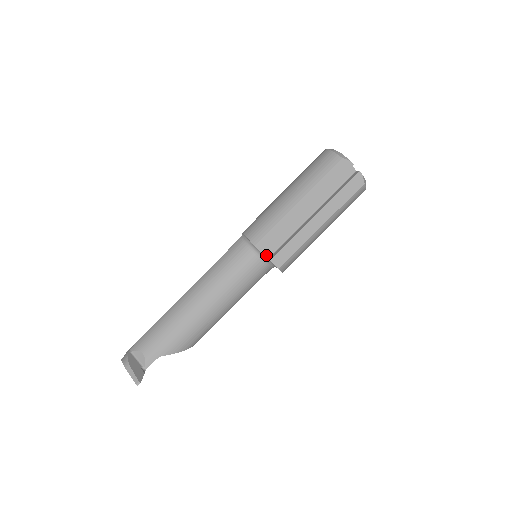
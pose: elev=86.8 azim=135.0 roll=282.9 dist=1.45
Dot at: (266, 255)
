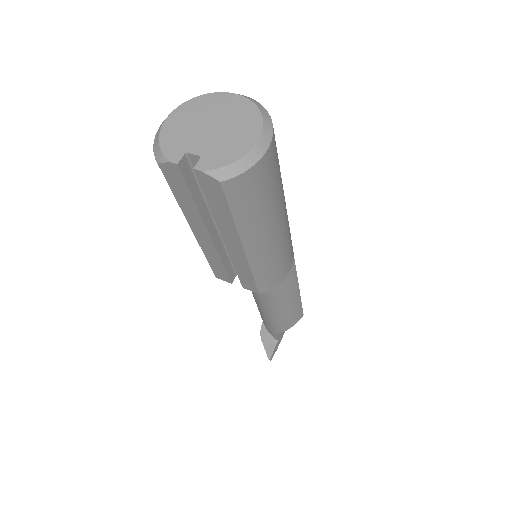
Dot at: occluded
